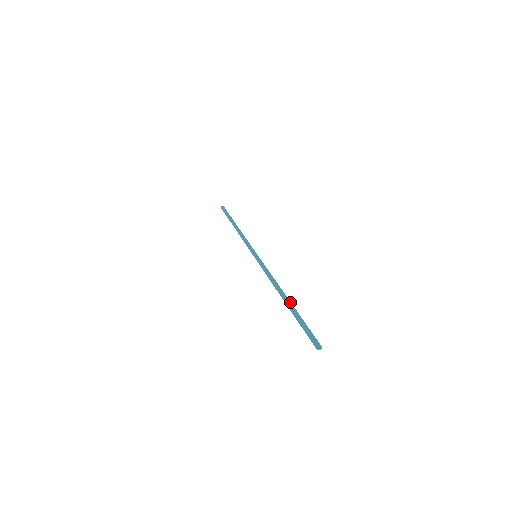
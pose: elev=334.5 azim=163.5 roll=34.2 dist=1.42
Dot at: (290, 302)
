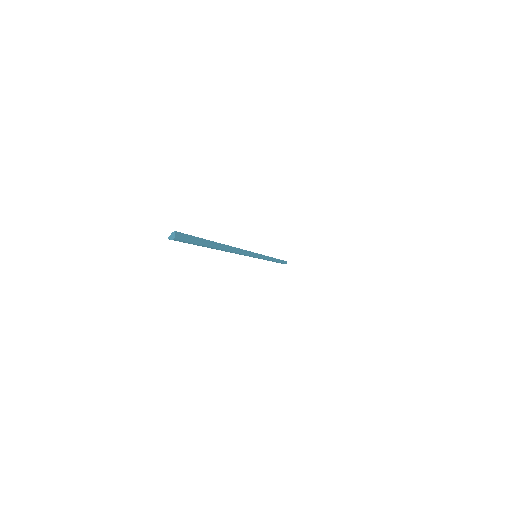
Dot at: (219, 243)
